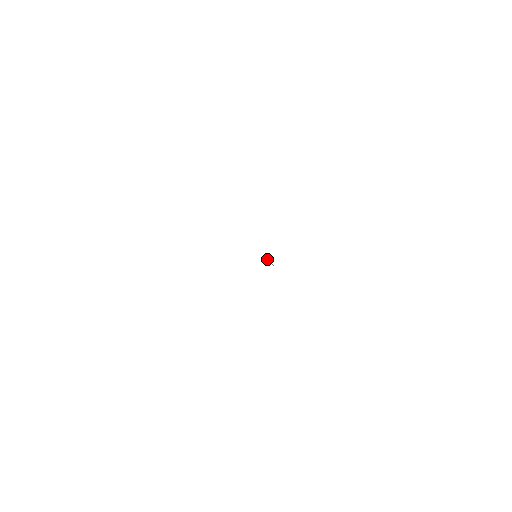
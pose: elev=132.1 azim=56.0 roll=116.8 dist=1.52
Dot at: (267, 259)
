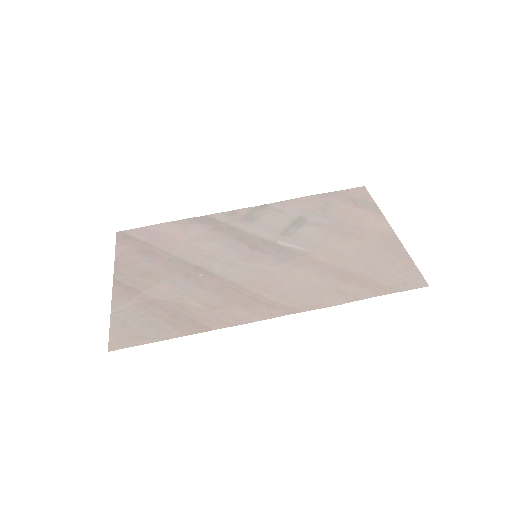
Dot at: (274, 258)
